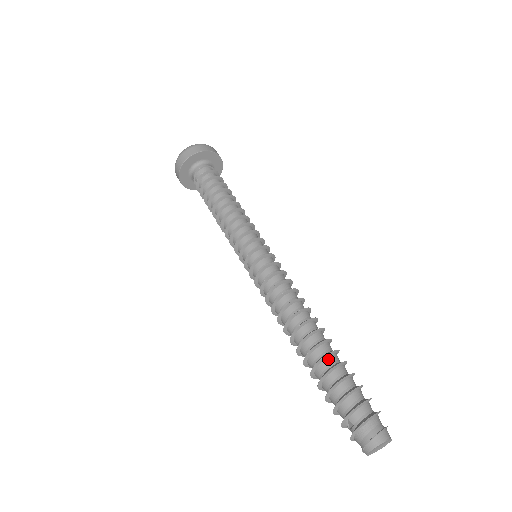
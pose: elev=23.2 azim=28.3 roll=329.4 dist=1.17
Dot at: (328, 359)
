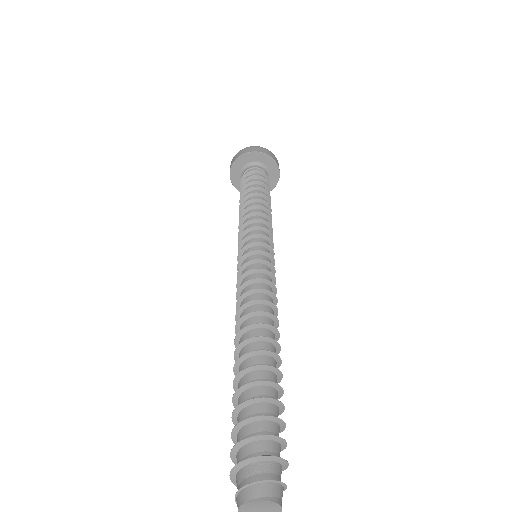
Dot at: (243, 379)
